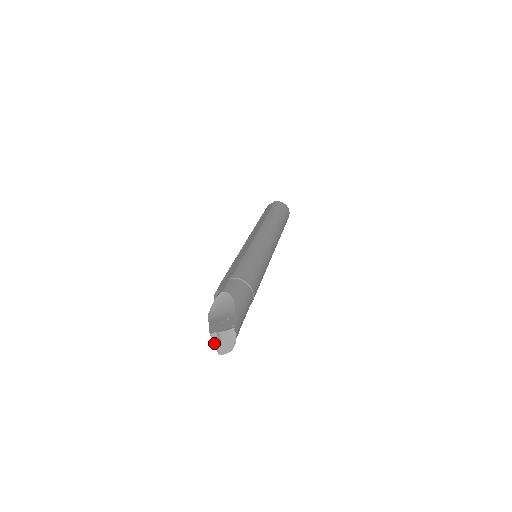
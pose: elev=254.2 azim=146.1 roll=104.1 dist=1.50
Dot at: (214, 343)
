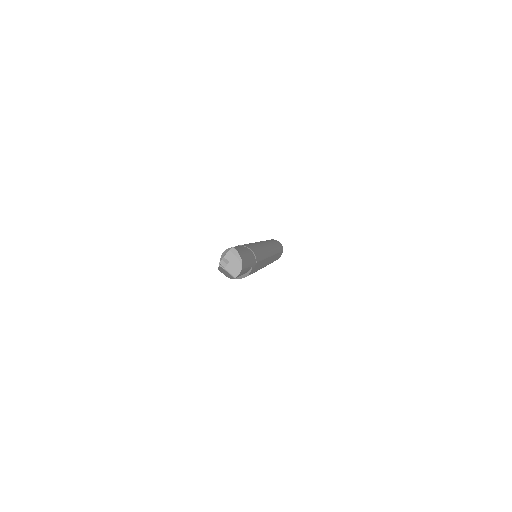
Dot at: (226, 270)
